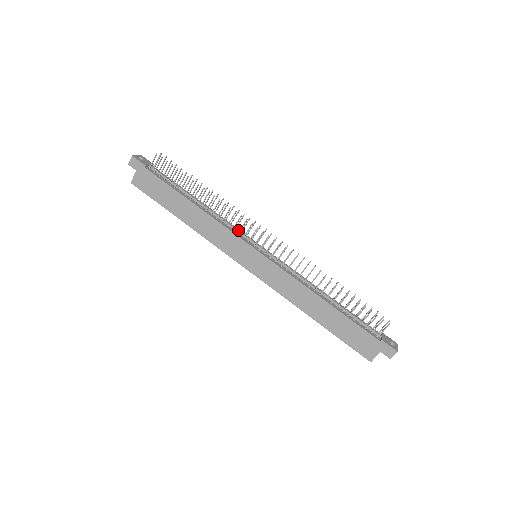
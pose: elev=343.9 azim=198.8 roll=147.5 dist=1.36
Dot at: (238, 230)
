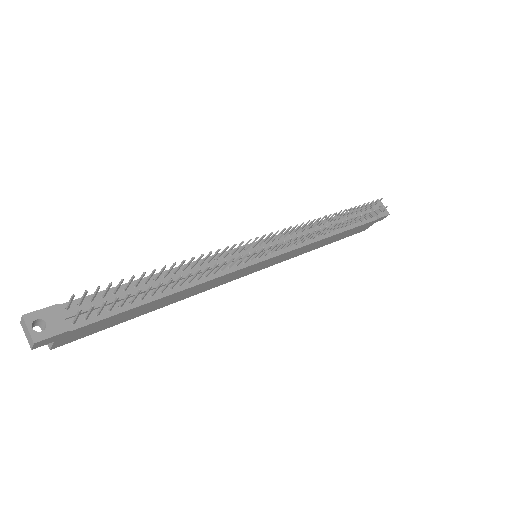
Dot at: (233, 260)
